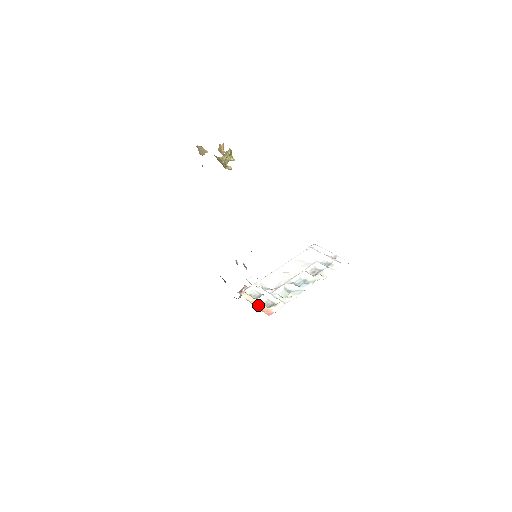
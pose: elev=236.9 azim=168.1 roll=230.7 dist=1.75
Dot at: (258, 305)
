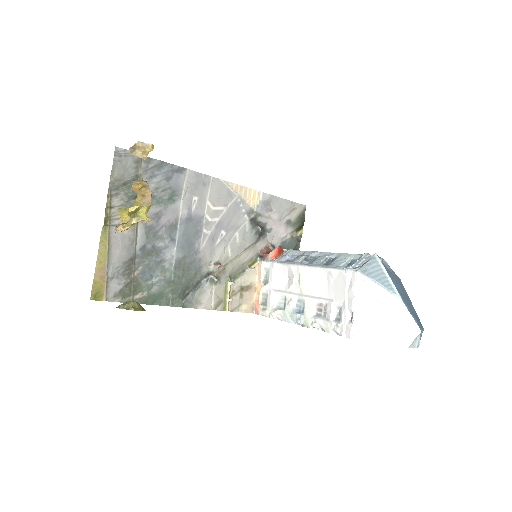
Dot at: (257, 292)
